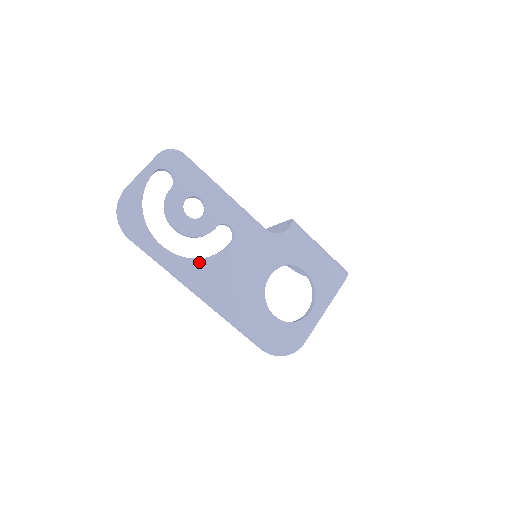
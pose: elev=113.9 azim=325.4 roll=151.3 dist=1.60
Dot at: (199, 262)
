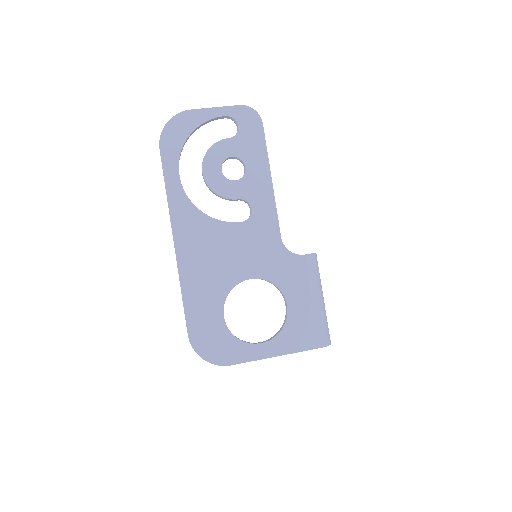
Dot at: (198, 213)
